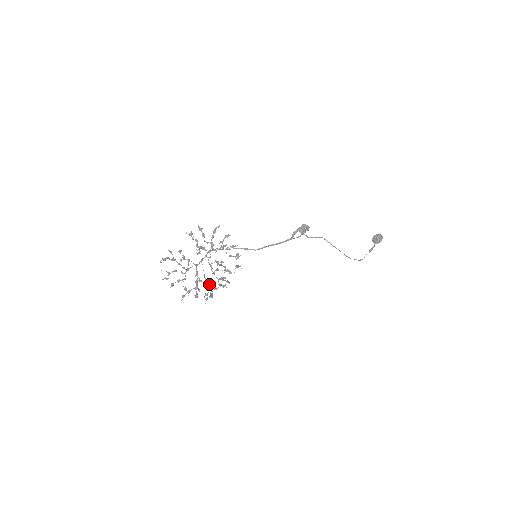
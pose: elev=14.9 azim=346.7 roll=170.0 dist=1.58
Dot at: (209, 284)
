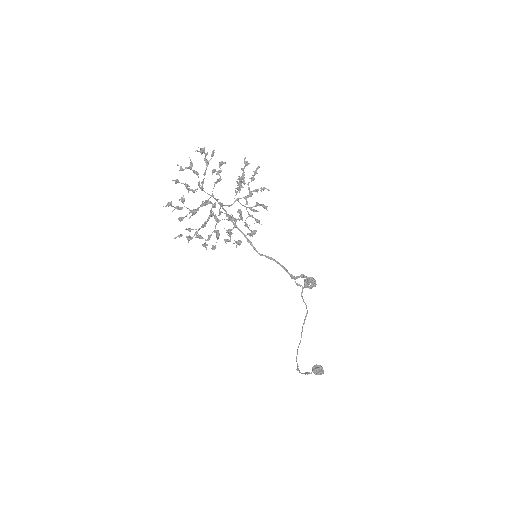
Dot at: (206, 223)
